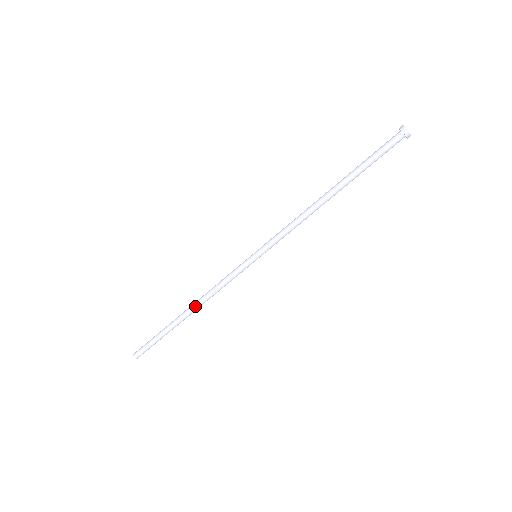
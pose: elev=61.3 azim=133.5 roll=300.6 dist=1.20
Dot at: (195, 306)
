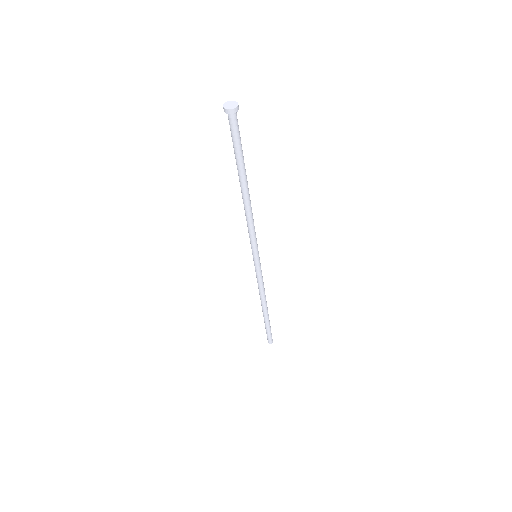
Dot at: (263, 304)
